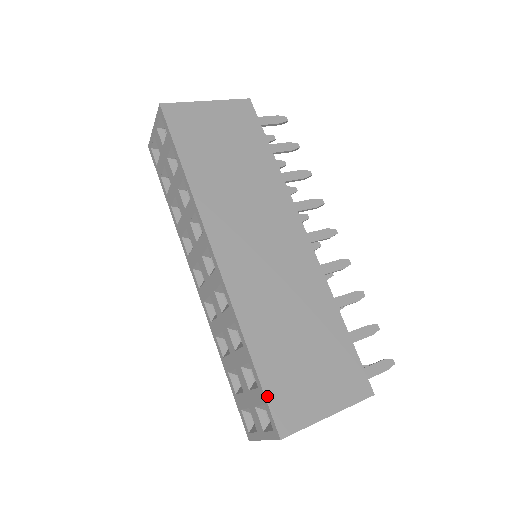
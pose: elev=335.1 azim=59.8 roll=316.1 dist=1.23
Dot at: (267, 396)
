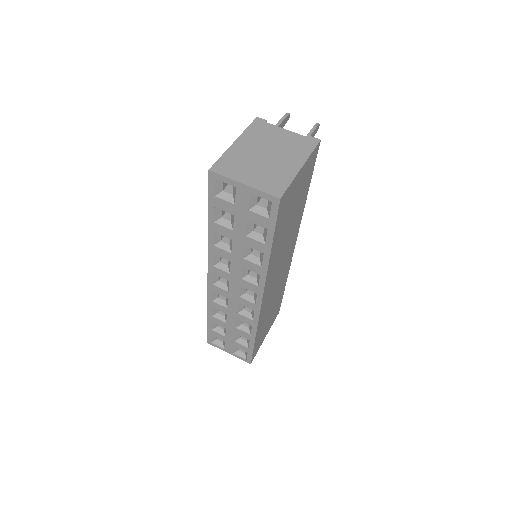
Dot at: (253, 352)
